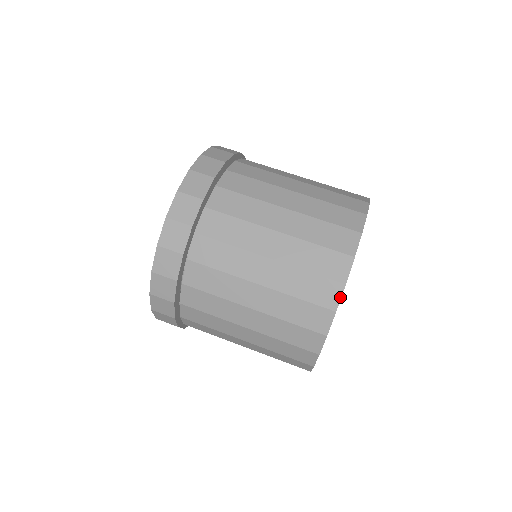
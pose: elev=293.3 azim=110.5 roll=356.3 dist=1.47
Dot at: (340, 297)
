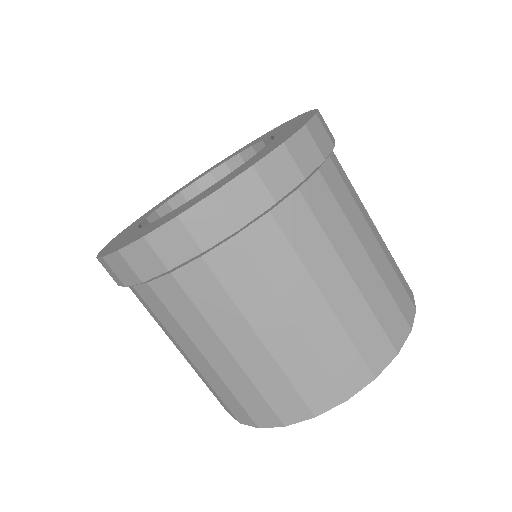
Dot at: (362, 388)
